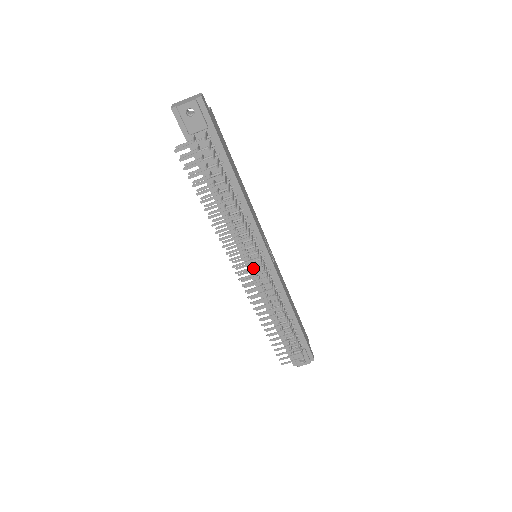
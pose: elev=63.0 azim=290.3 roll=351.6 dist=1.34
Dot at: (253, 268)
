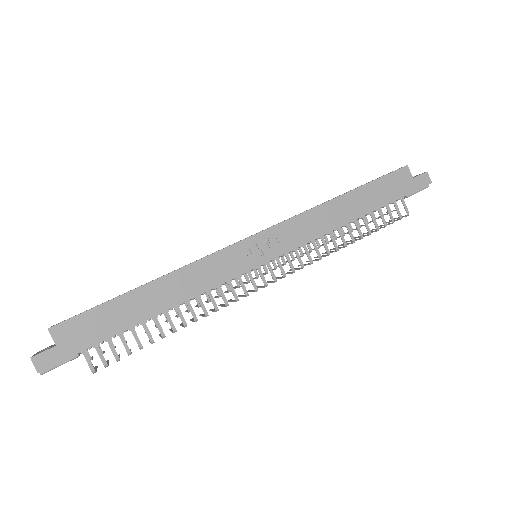
Dot at: (263, 287)
